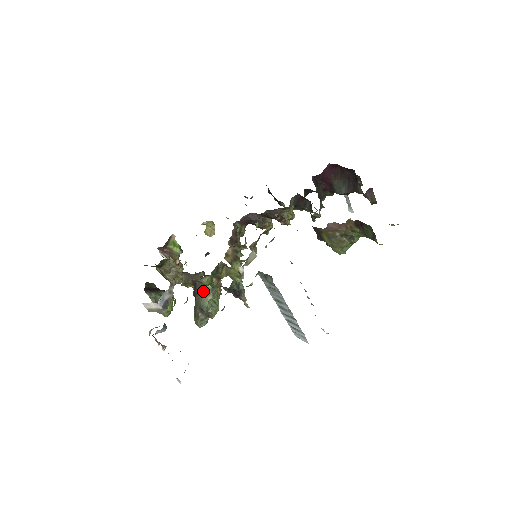
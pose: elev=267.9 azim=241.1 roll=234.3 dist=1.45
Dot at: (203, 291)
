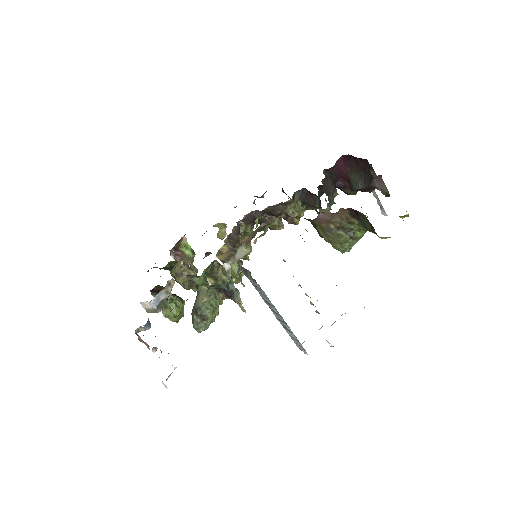
Dot at: (199, 292)
